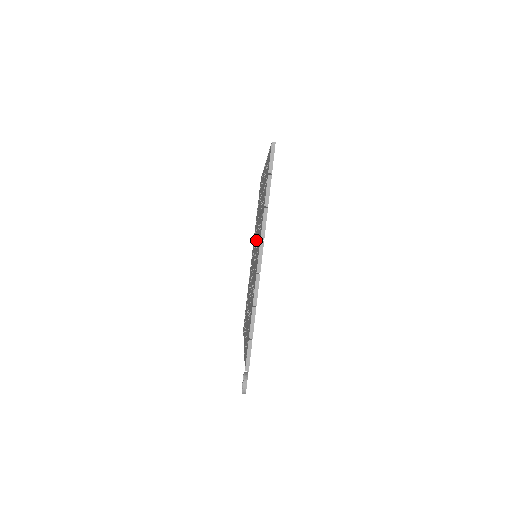
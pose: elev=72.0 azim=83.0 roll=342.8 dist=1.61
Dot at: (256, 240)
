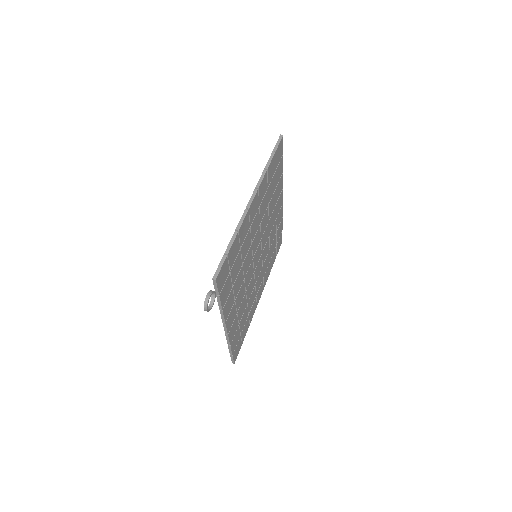
Dot at: occluded
